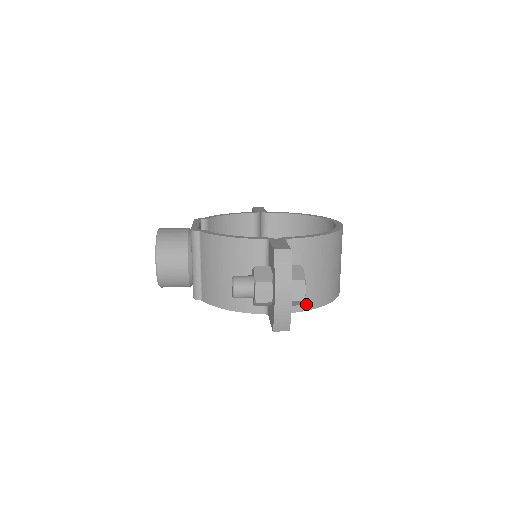
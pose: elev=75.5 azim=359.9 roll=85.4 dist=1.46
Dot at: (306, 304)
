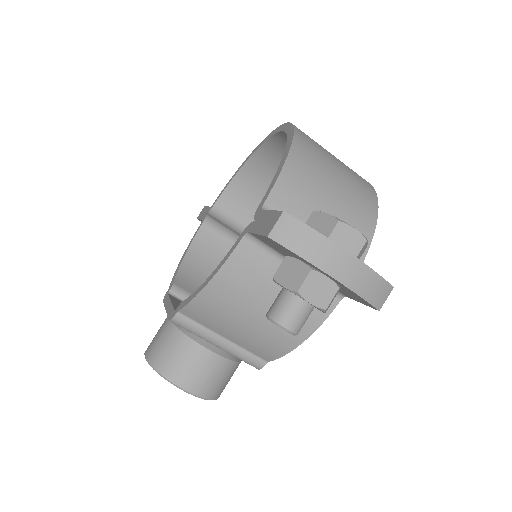
Dot at: occluded
